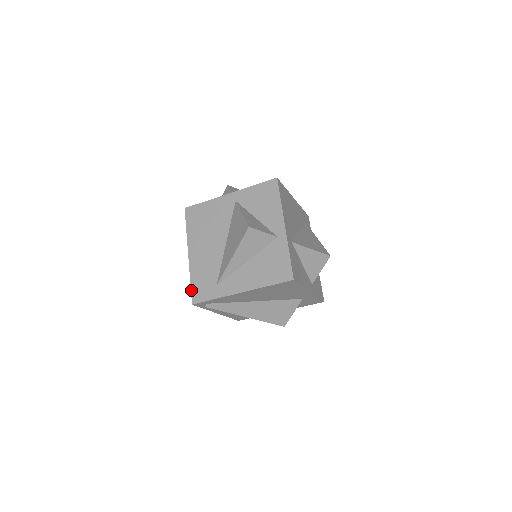
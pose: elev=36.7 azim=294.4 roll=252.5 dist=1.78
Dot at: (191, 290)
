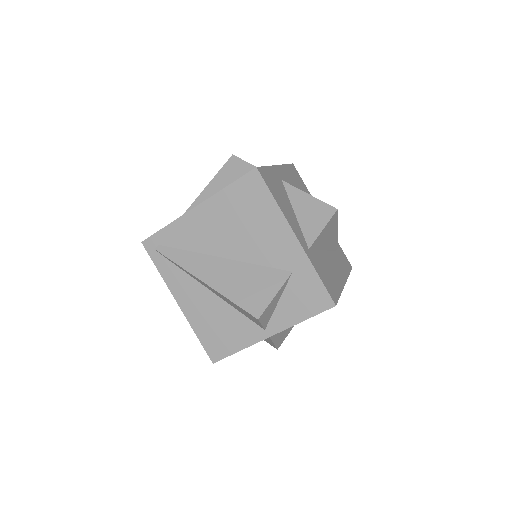
Dot at: occluded
